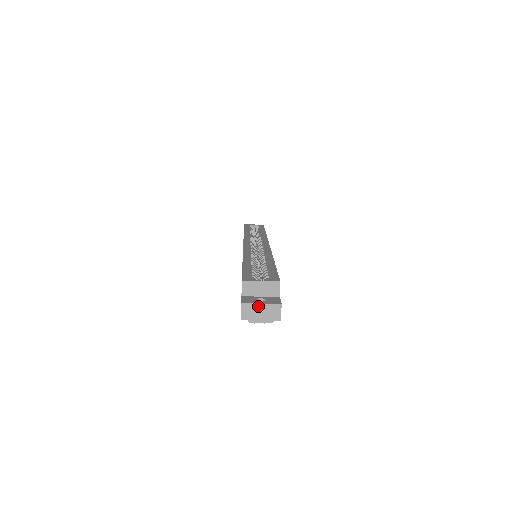
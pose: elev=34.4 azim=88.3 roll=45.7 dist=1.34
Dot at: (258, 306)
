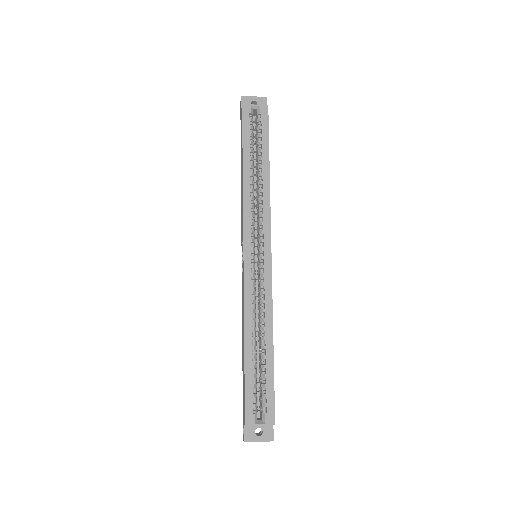
Dot at: occluded
